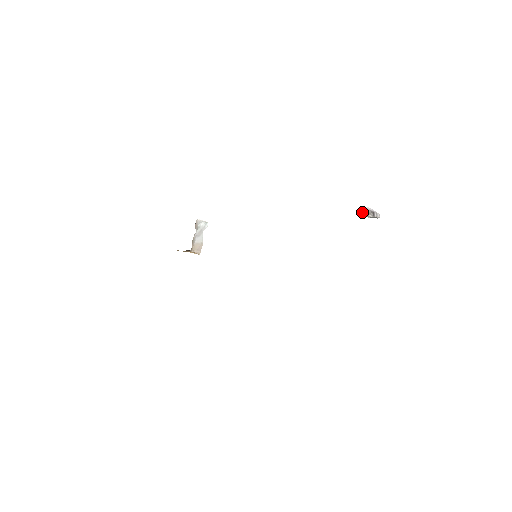
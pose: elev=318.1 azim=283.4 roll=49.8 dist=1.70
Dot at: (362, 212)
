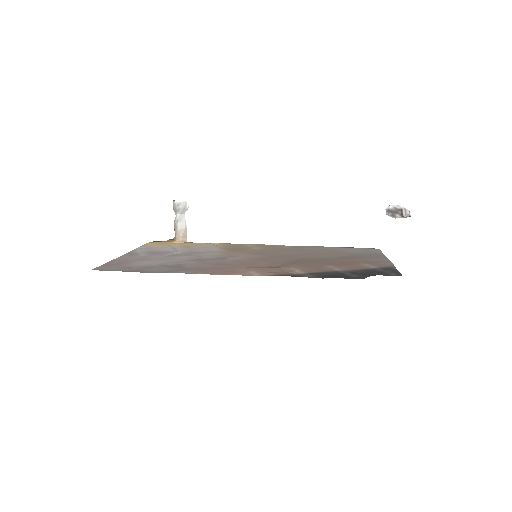
Dot at: (387, 214)
